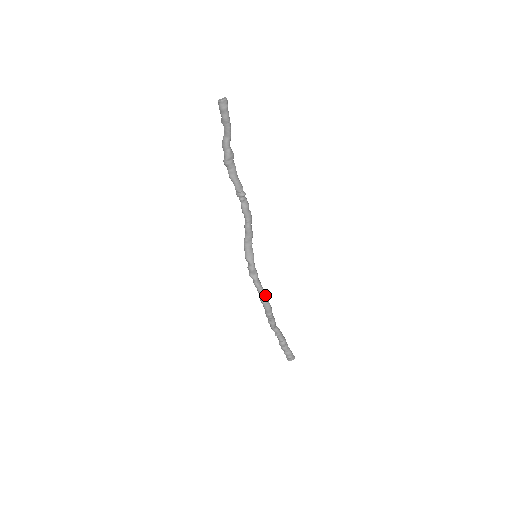
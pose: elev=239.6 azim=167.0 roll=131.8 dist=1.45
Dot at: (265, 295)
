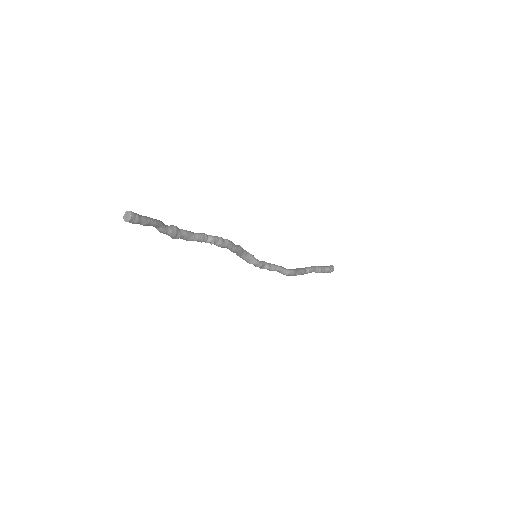
Dot at: (284, 269)
